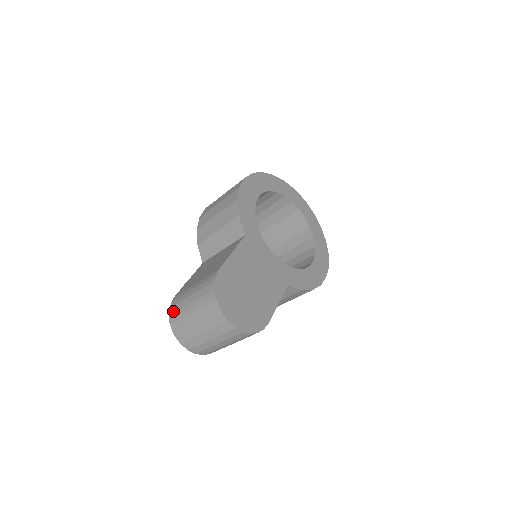
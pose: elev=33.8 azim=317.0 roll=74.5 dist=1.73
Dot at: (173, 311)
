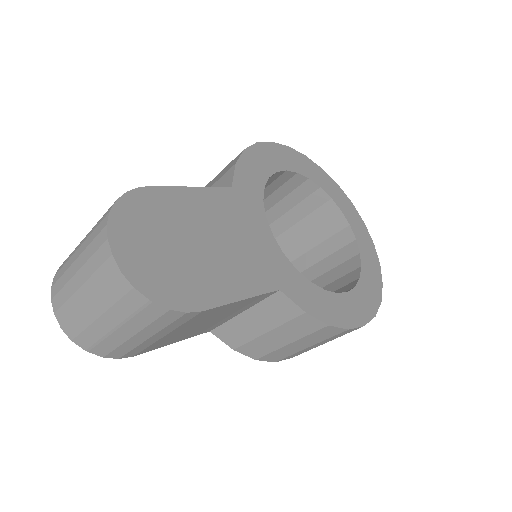
Dot at: occluded
